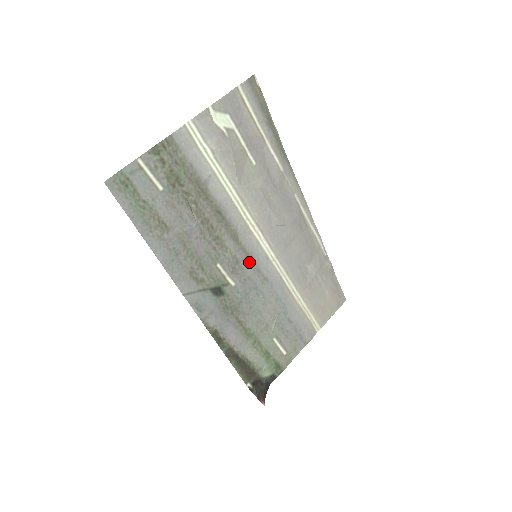
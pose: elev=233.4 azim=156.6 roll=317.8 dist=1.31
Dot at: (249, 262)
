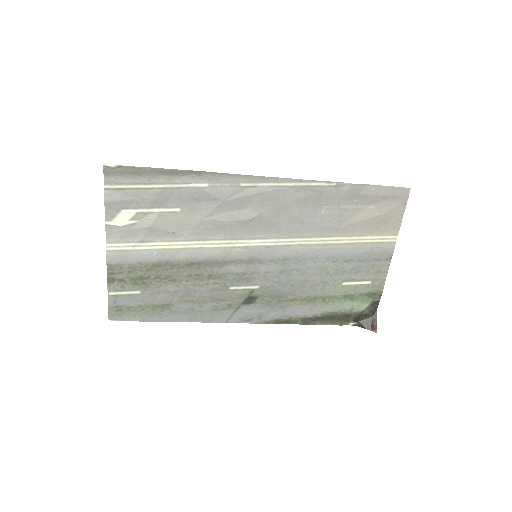
Dot at: (255, 264)
